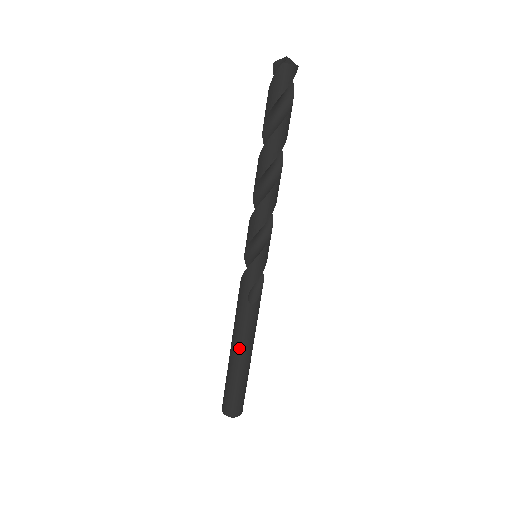
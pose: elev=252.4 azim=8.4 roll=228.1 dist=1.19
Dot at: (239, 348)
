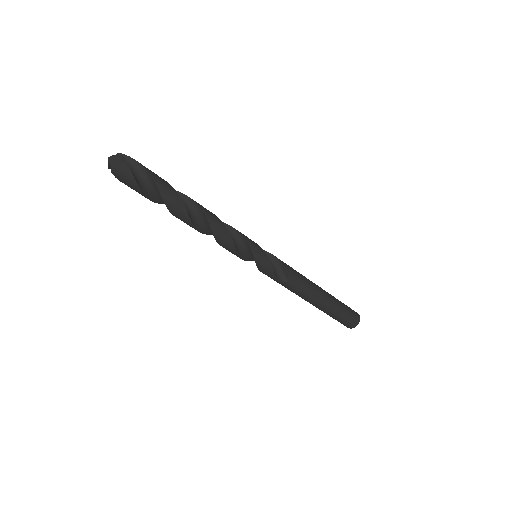
Dot at: (312, 302)
